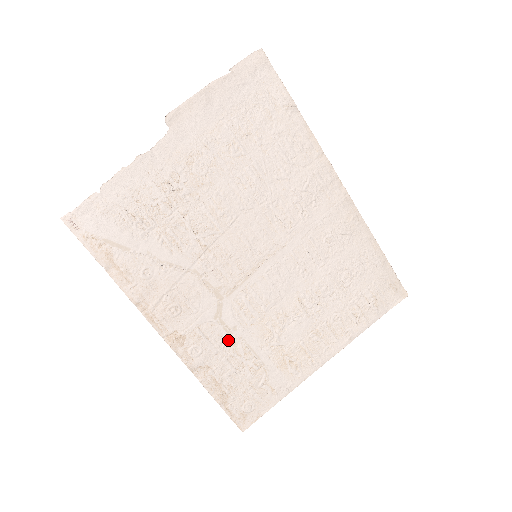
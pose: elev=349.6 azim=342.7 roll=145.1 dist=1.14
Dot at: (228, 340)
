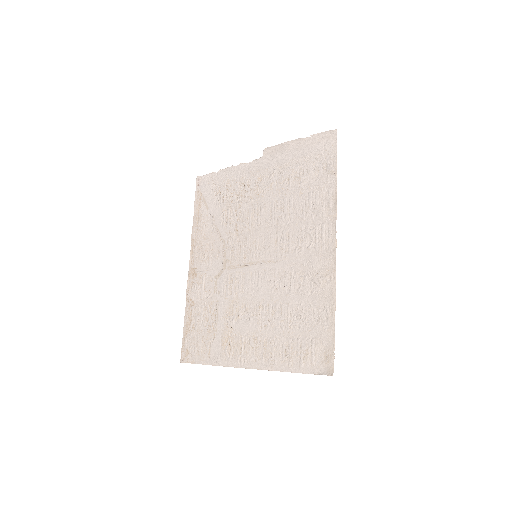
Dot at: (212, 296)
